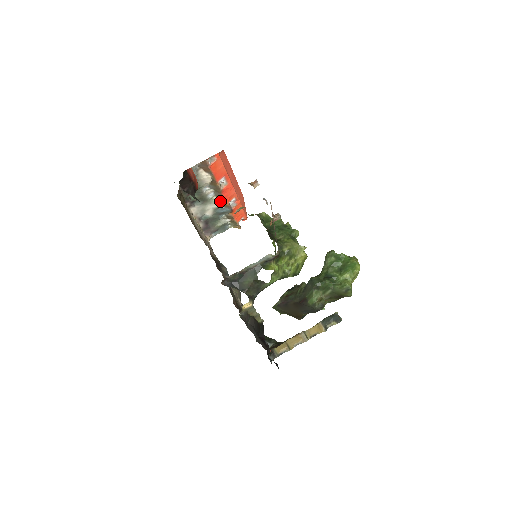
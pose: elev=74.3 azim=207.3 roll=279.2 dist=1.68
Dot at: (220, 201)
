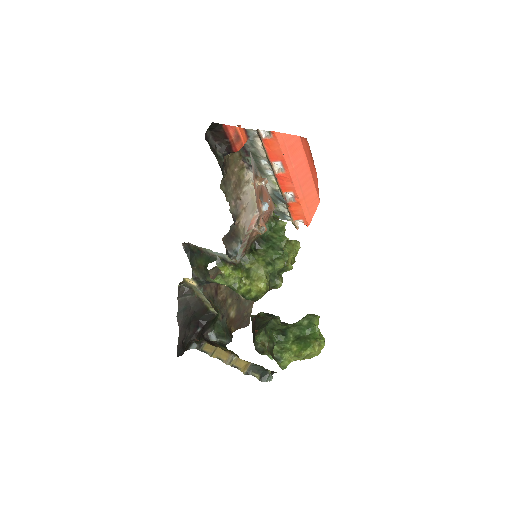
Dot at: (276, 184)
